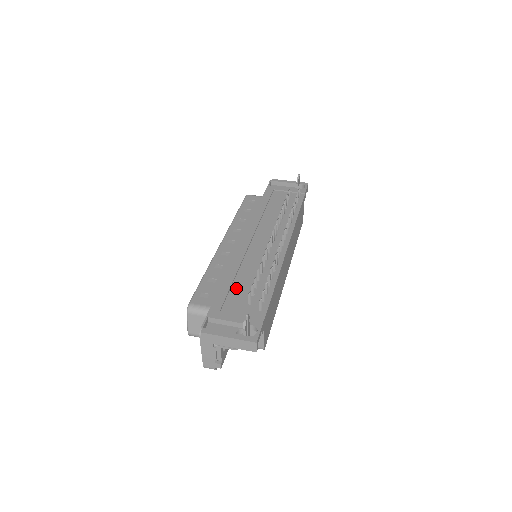
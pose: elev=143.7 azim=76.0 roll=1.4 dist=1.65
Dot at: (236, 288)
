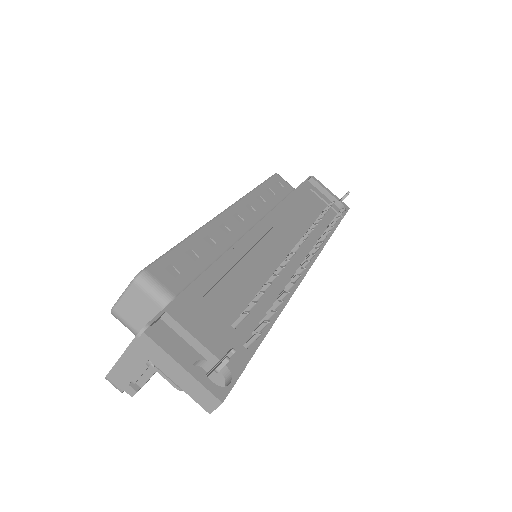
Dot at: (224, 289)
